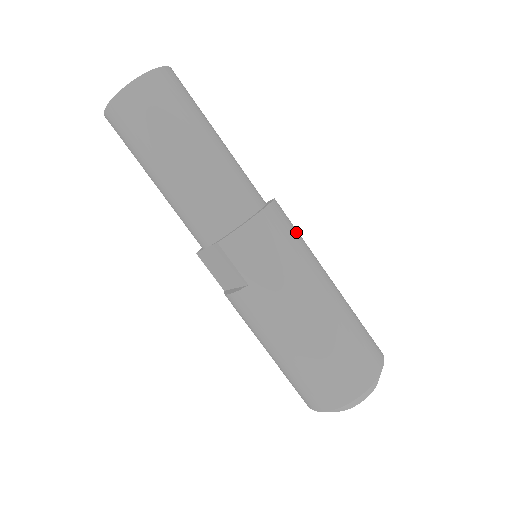
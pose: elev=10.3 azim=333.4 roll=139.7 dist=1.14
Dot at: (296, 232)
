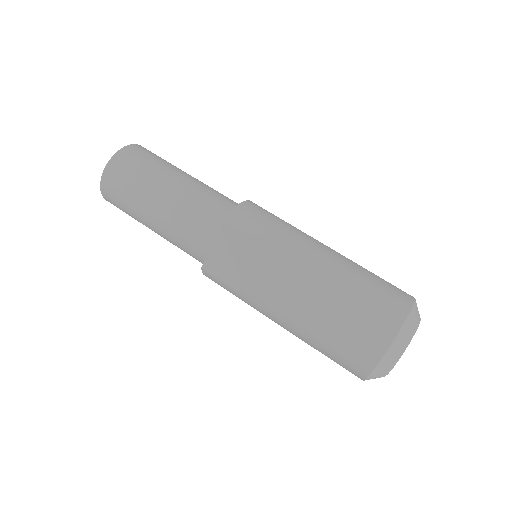
Dot at: occluded
